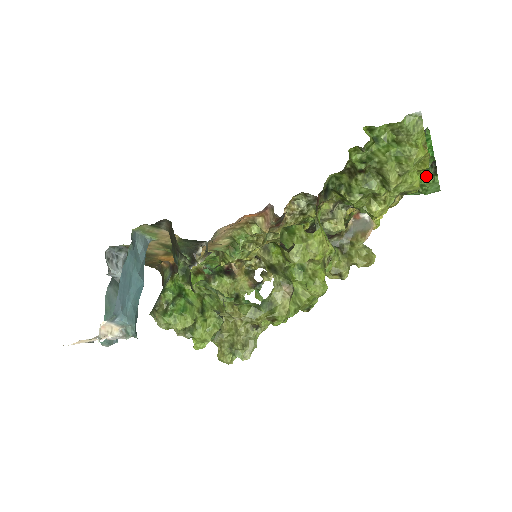
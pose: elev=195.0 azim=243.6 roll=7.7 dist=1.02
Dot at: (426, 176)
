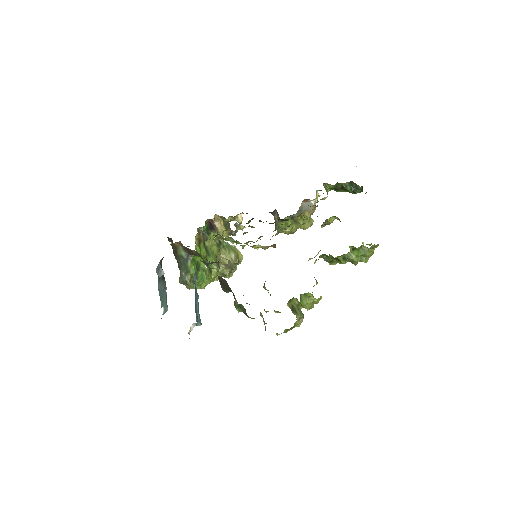
Dot at: occluded
